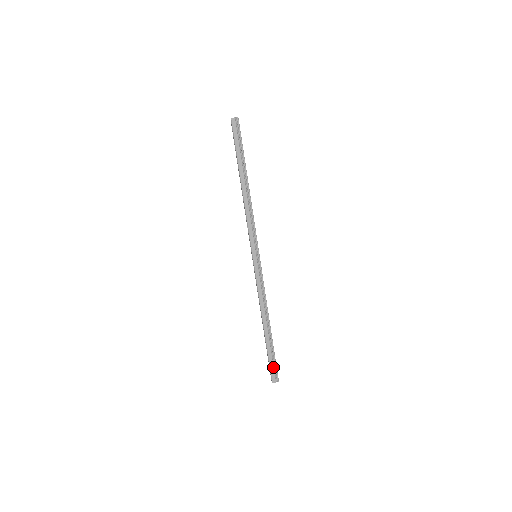
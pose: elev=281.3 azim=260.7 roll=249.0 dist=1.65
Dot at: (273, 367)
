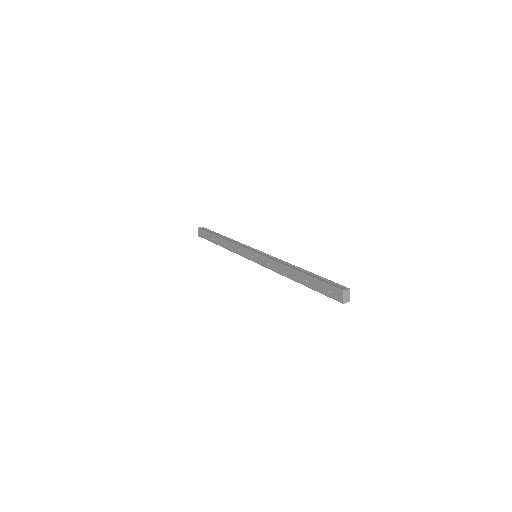
Dot at: (331, 283)
